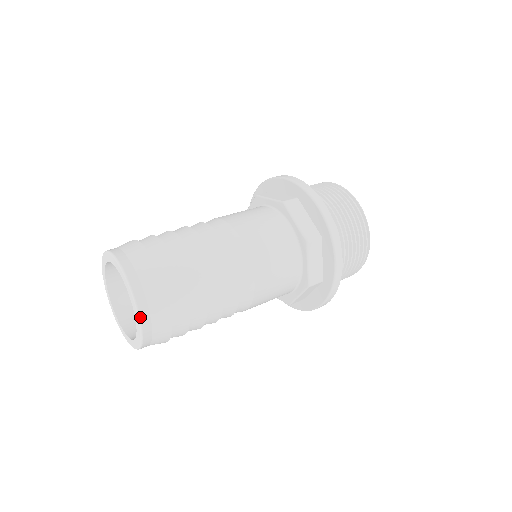
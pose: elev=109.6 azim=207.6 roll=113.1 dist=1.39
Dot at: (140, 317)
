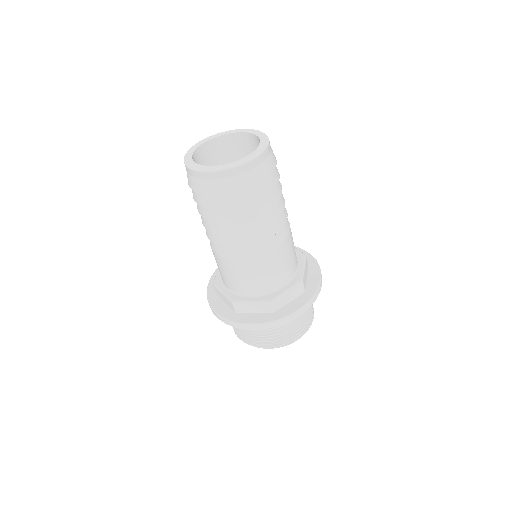
Dot at: (252, 160)
